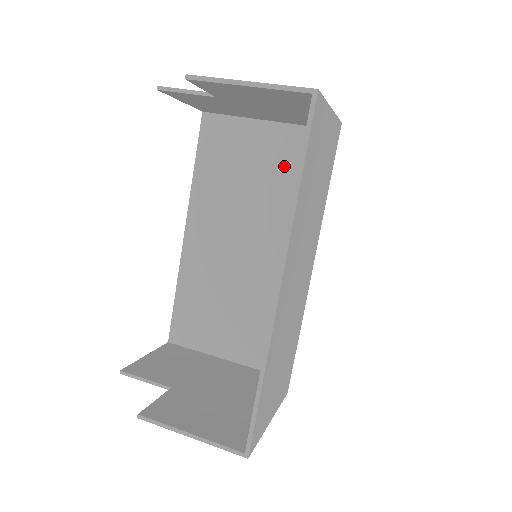
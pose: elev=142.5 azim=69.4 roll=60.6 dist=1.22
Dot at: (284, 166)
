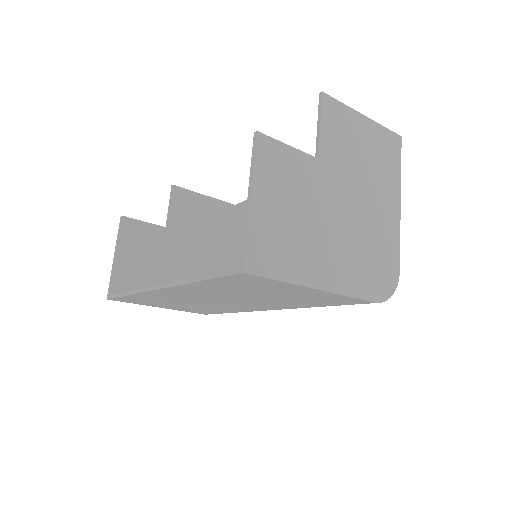
Dot at: occluded
